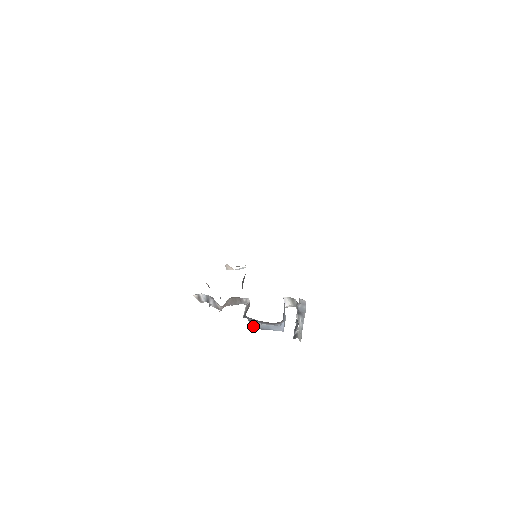
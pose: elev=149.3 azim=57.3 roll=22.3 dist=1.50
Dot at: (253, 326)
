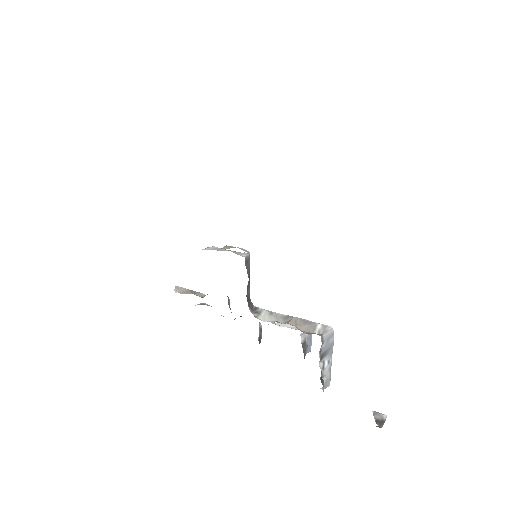
Dot at: occluded
